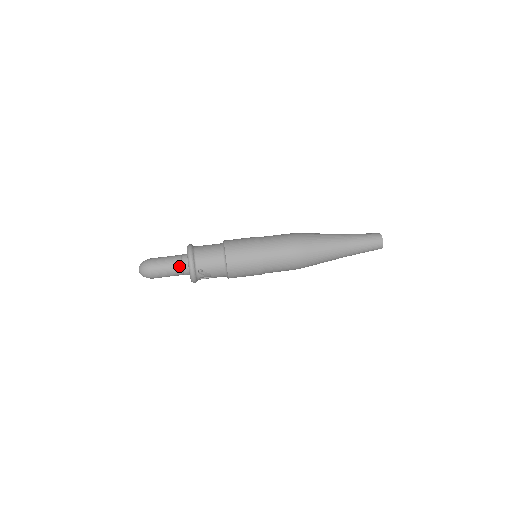
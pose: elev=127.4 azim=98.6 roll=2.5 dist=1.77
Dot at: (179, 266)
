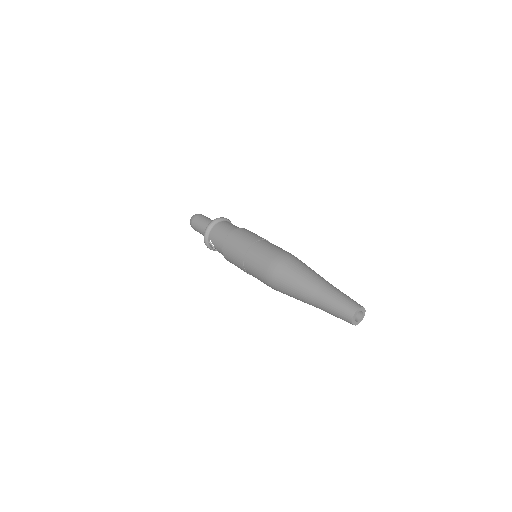
Dot at: occluded
